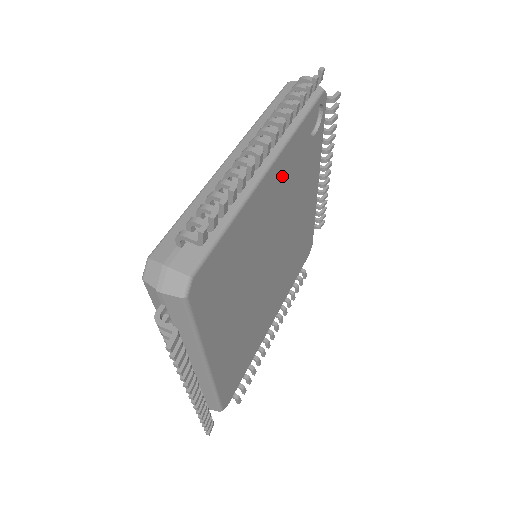
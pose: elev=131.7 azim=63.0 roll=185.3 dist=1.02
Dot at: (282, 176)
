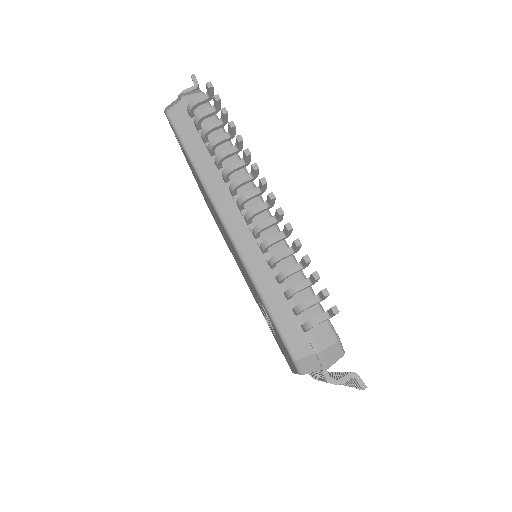
Dot at: occluded
